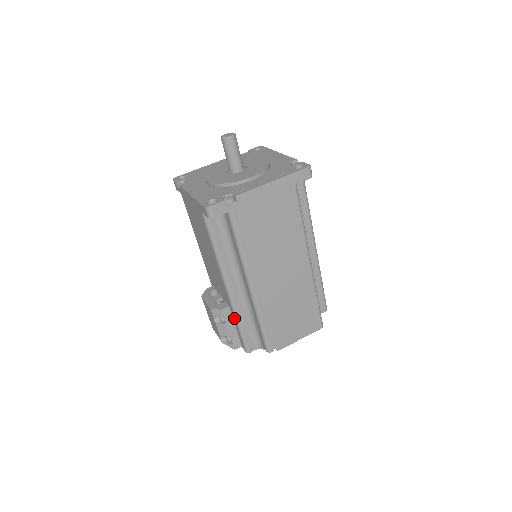
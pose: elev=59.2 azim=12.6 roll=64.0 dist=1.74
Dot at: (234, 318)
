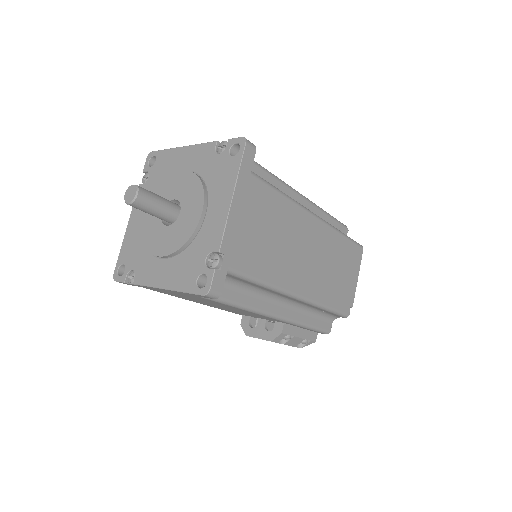
Dot at: (297, 326)
